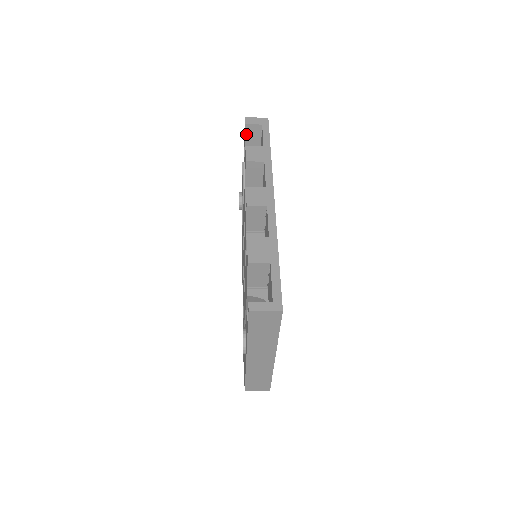
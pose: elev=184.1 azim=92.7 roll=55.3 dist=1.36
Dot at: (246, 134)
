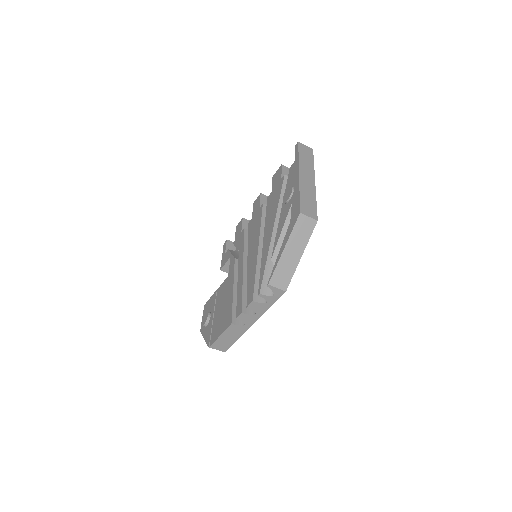
Dot at: (227, 245)
